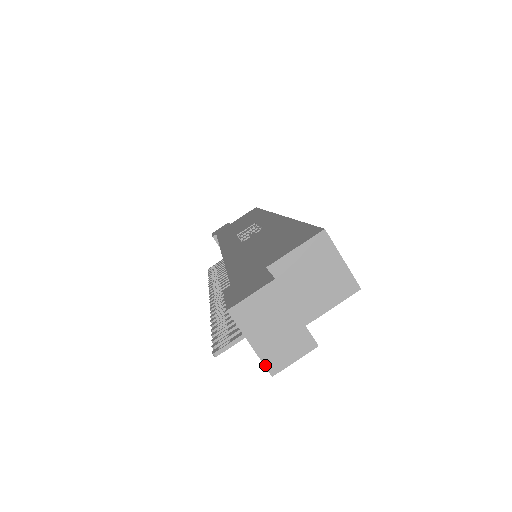
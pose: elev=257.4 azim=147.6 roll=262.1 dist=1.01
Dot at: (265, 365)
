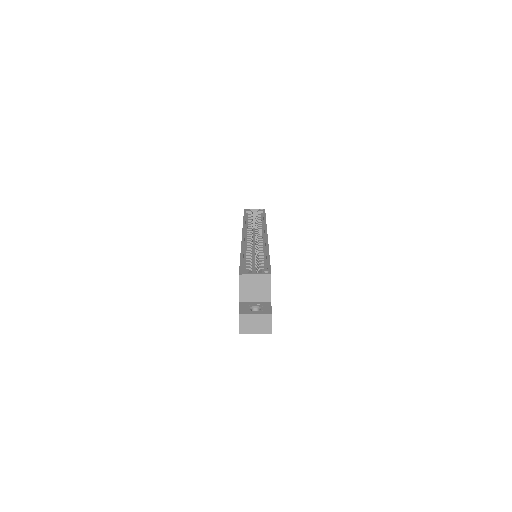
Dot at: (266, 333)
